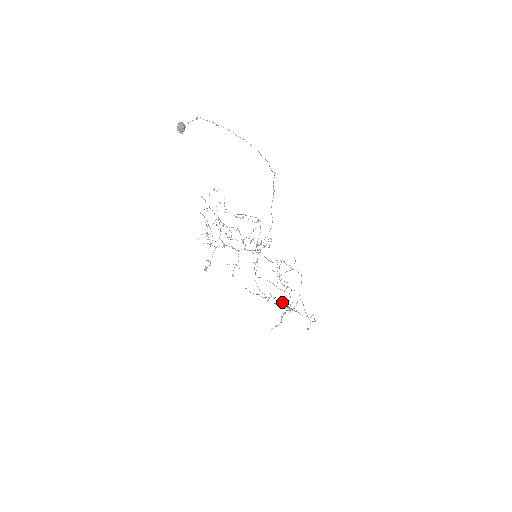
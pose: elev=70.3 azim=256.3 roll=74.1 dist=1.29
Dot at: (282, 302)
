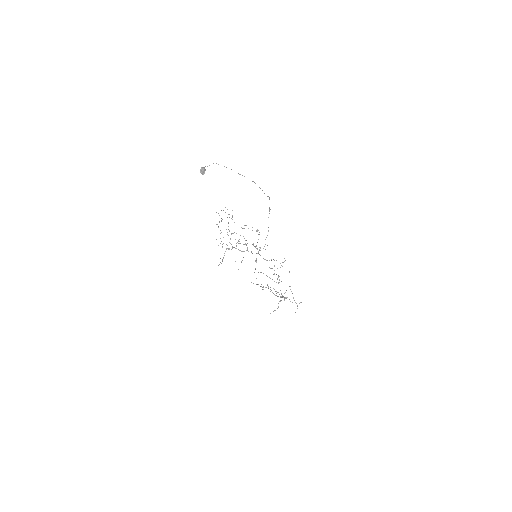
Dot at: (276, 291)
